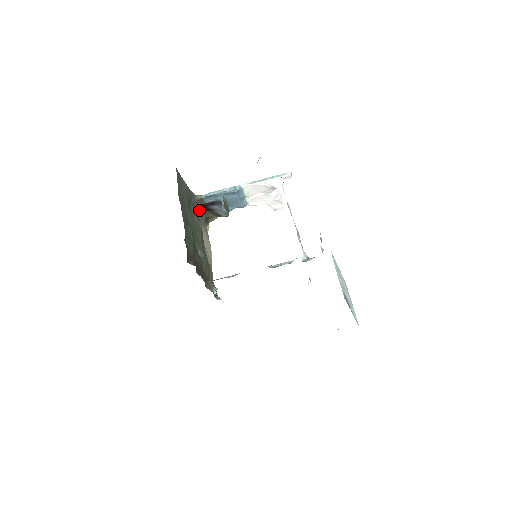
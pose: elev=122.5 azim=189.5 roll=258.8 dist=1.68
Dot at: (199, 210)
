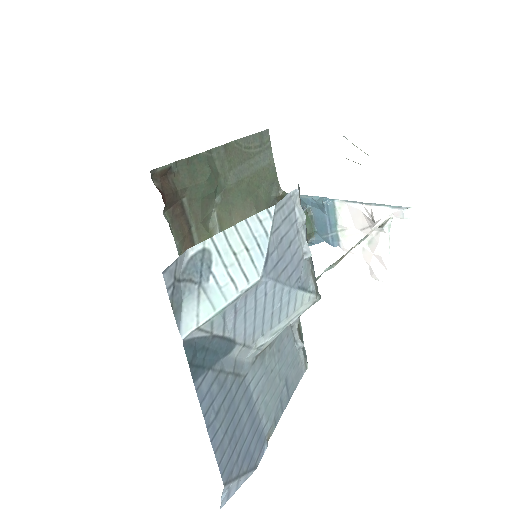
Dot at: occluded
